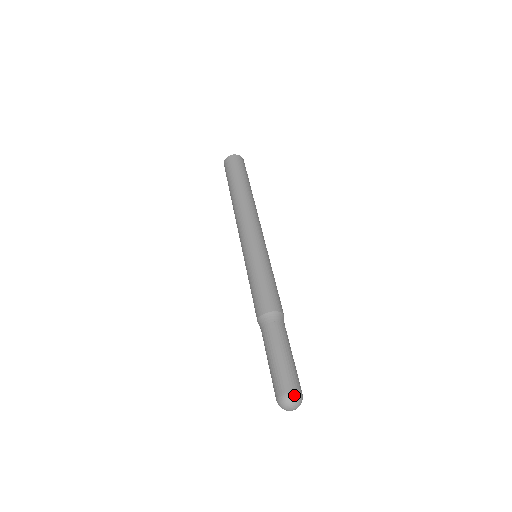
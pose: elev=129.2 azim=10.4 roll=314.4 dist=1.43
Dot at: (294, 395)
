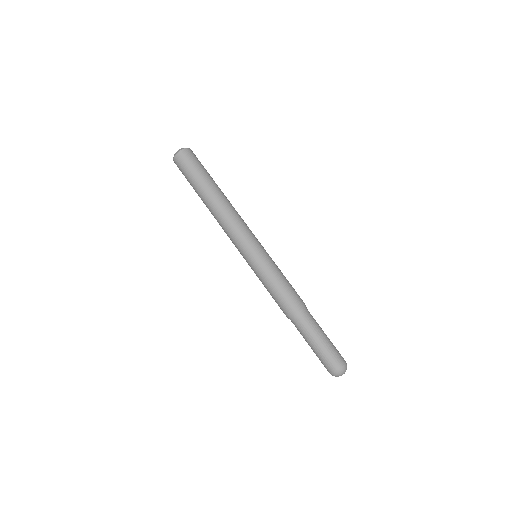
Dot at: (336, 373)
